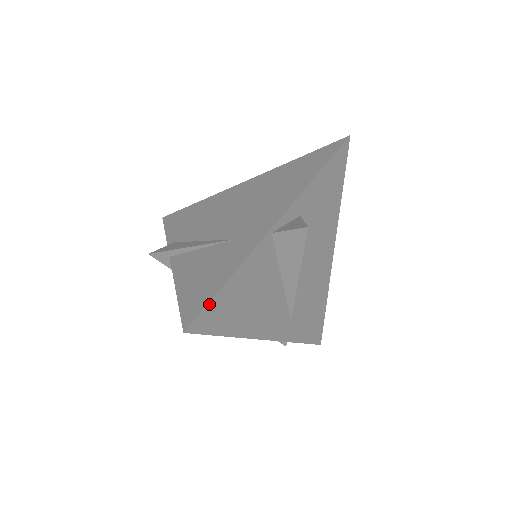
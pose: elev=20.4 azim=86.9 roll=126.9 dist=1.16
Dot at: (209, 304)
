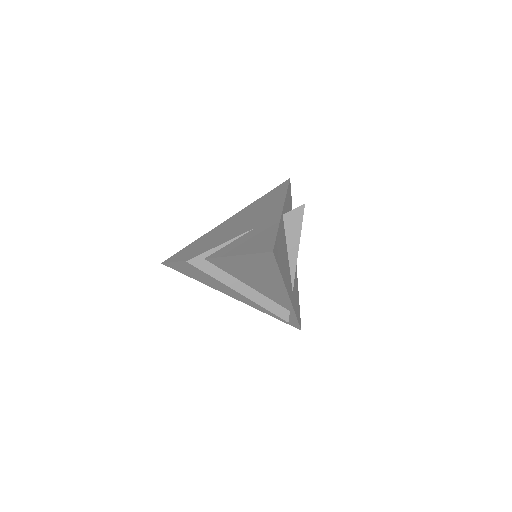
Dot at: (276, 241)
